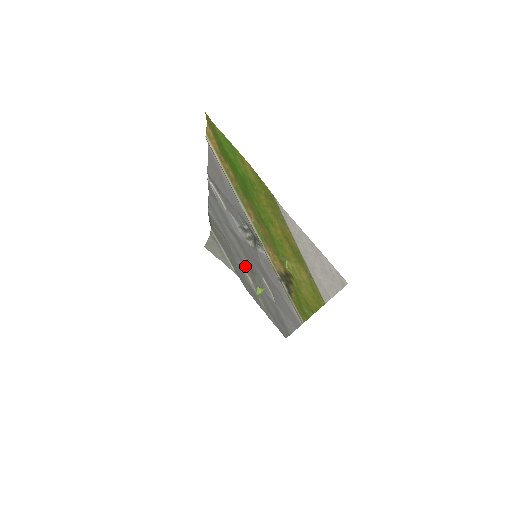
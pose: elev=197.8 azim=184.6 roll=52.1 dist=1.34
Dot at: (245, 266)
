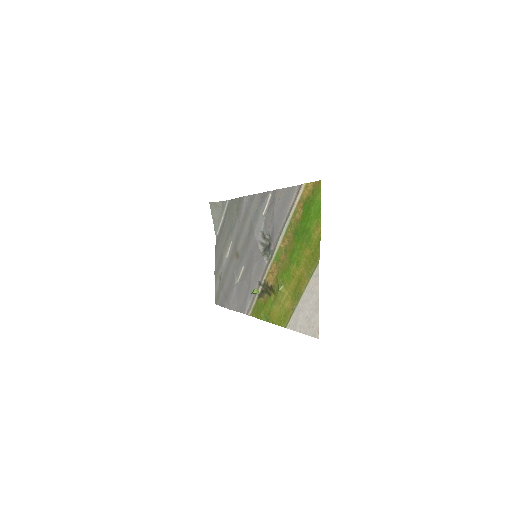
Dot at: (235, 246)
